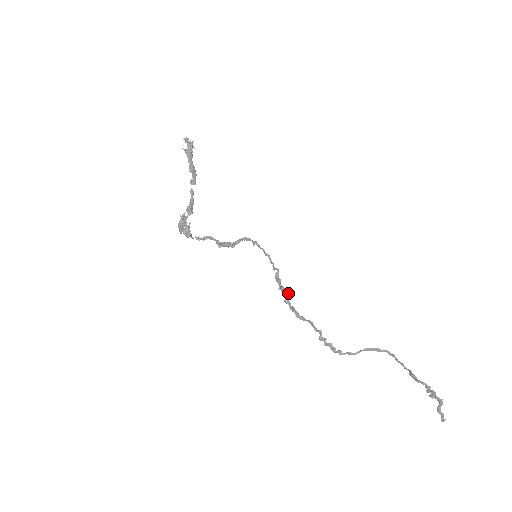
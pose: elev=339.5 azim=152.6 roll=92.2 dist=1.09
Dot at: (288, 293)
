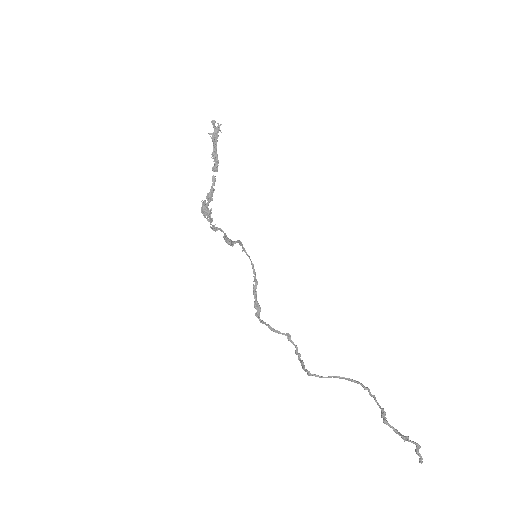
Dot at: (259, 308)
